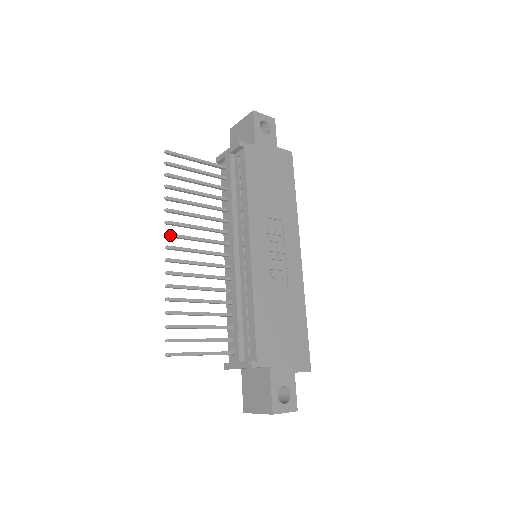
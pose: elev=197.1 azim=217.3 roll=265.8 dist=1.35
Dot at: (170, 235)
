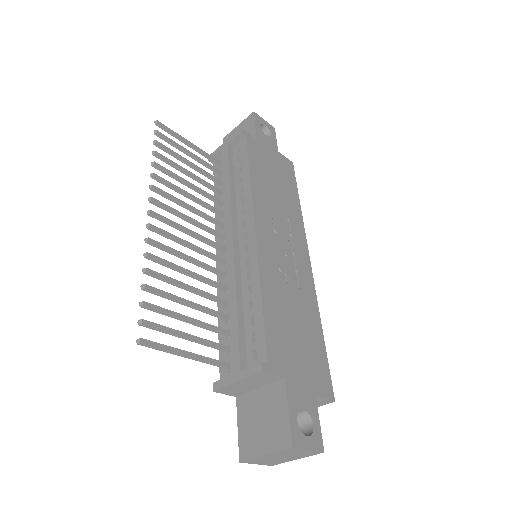
Dot at: (155, 201)
